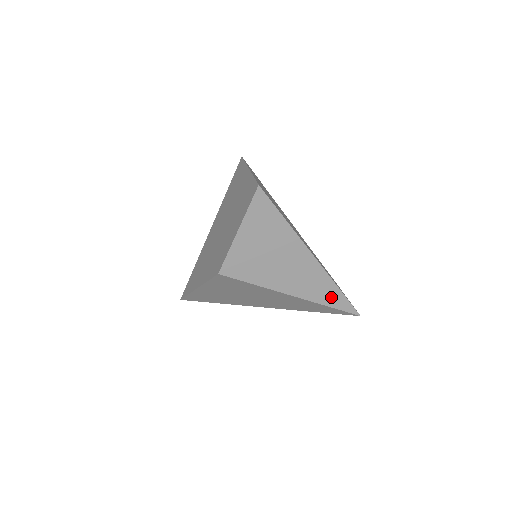
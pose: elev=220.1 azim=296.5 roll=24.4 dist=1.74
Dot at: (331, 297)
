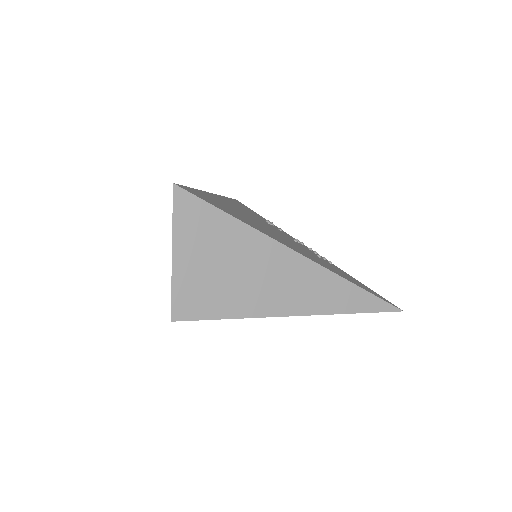
Dot at: occluded
